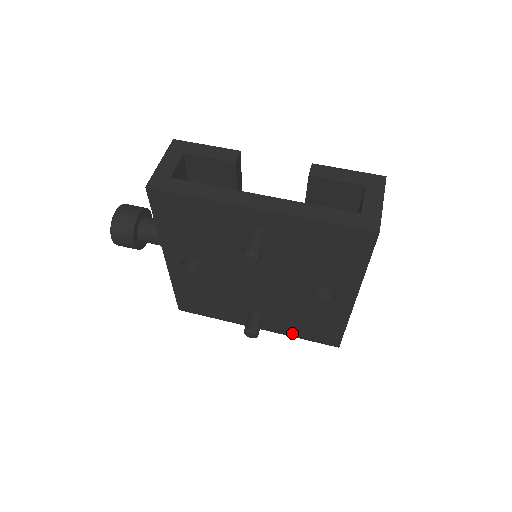
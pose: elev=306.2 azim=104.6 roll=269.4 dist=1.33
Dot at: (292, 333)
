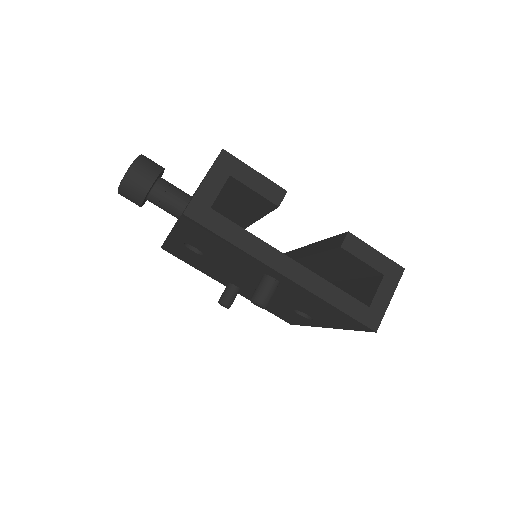
Dot at: occluded
